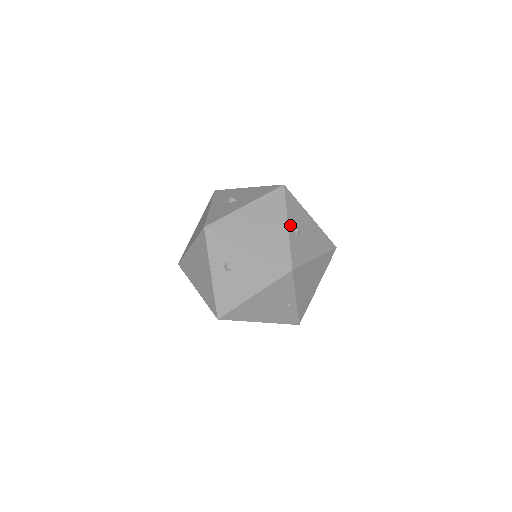
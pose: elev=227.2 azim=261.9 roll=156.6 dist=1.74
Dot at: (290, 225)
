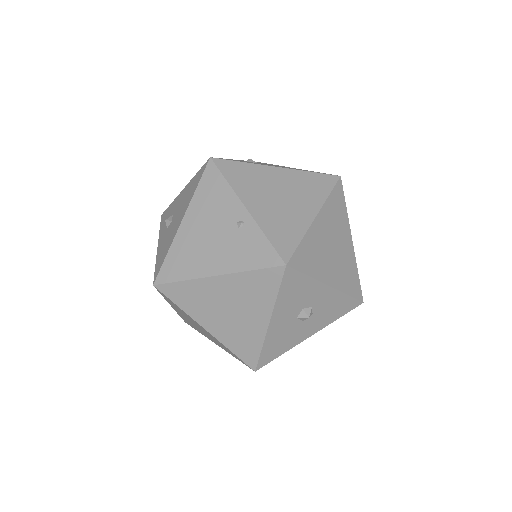
Dot at: occluded
